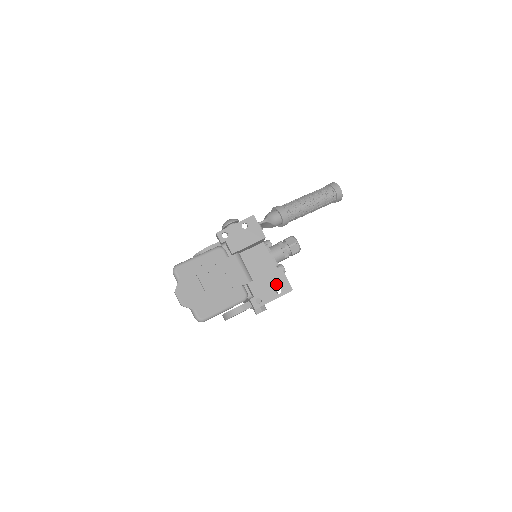
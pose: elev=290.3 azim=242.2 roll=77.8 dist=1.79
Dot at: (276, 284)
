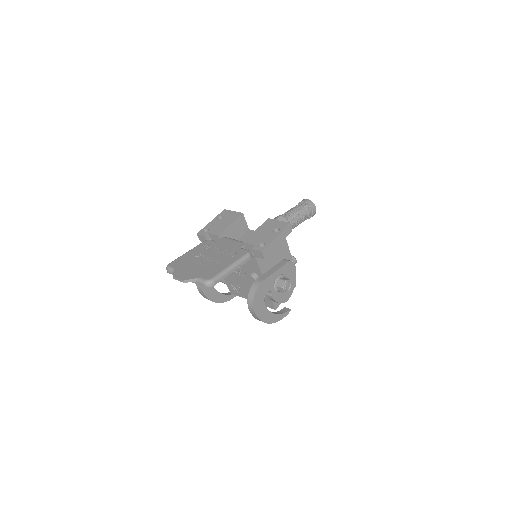
Dot at: (271, 228)
